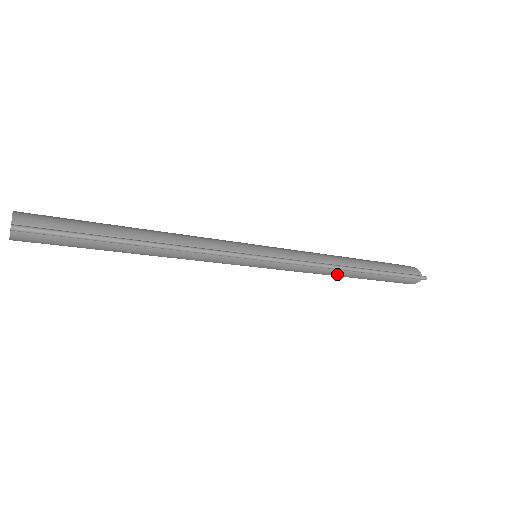
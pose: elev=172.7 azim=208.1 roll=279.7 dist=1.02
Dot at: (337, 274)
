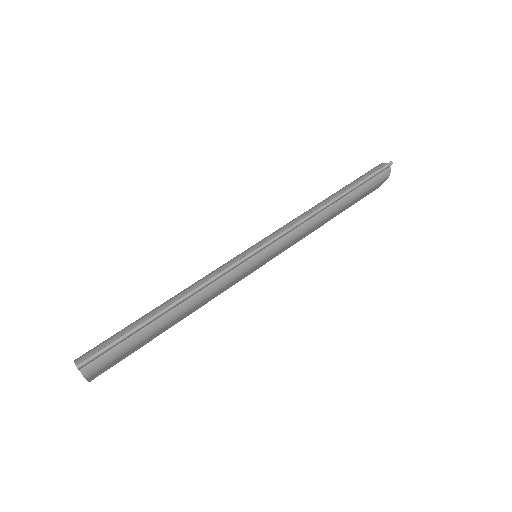
Dot at: (323, 217)
